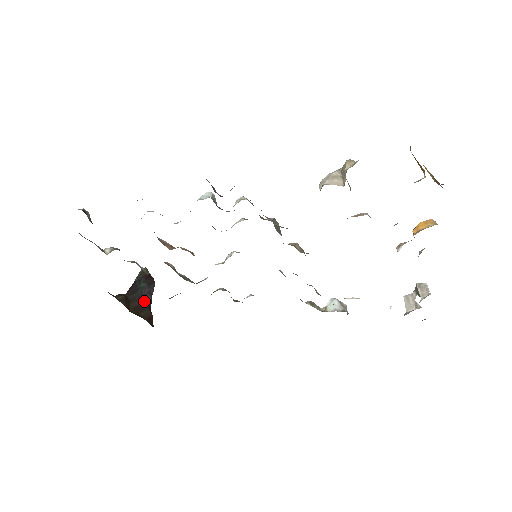
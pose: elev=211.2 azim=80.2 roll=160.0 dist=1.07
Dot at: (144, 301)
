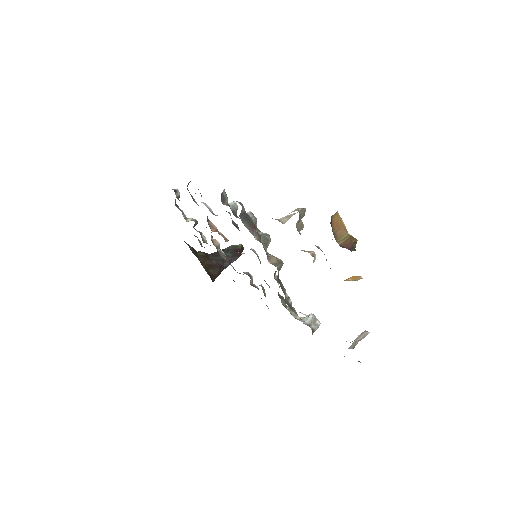
Dot at: (220, 264)
